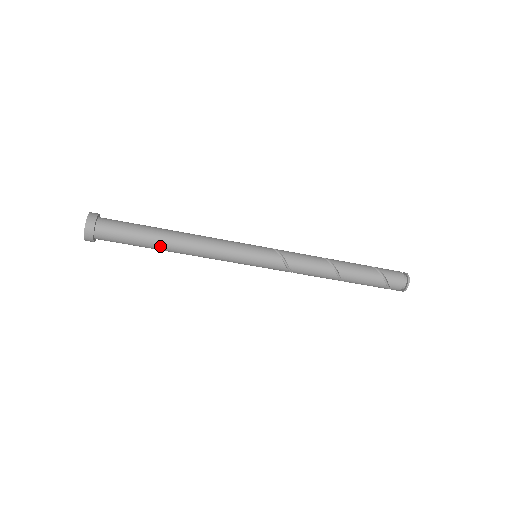
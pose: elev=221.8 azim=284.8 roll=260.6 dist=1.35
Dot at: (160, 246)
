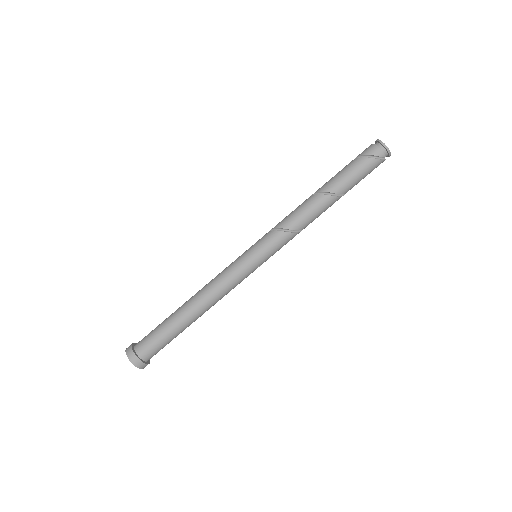
Dot at: (180, 312)
